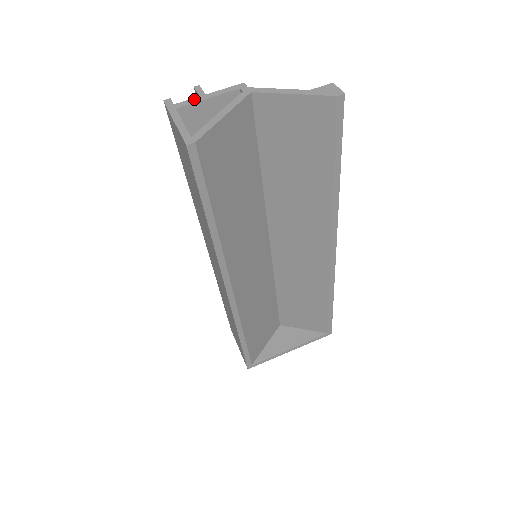
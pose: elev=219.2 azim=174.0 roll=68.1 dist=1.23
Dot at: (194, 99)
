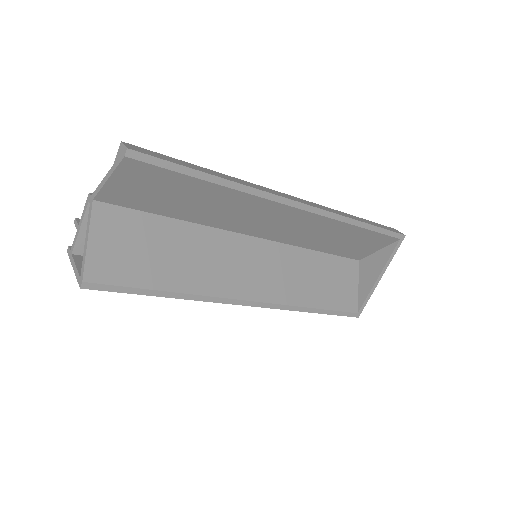
Dot at: (75, 236)
